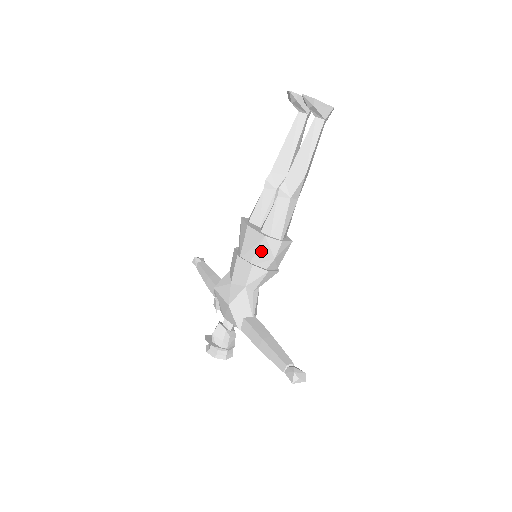
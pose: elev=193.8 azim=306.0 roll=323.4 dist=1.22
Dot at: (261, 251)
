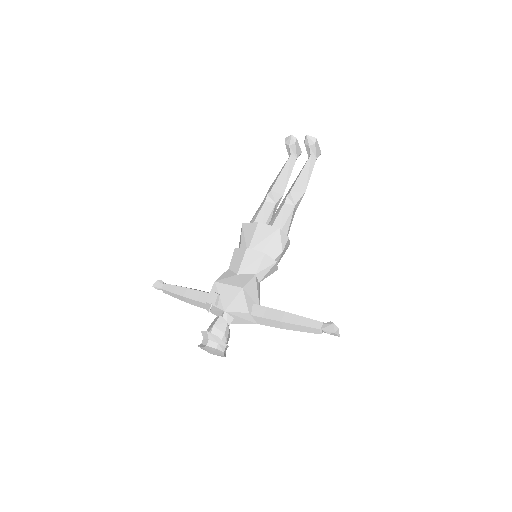
Dot at: (273, 242)
